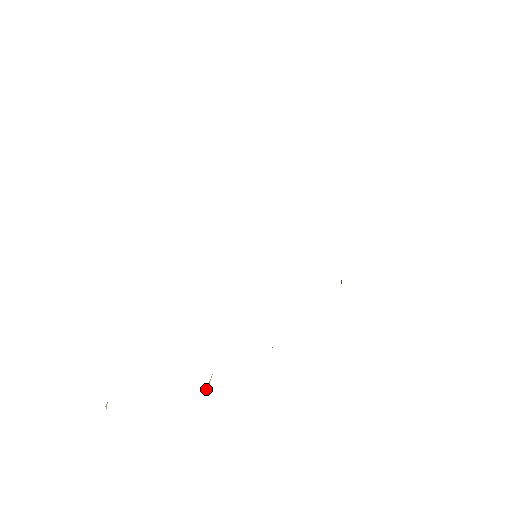
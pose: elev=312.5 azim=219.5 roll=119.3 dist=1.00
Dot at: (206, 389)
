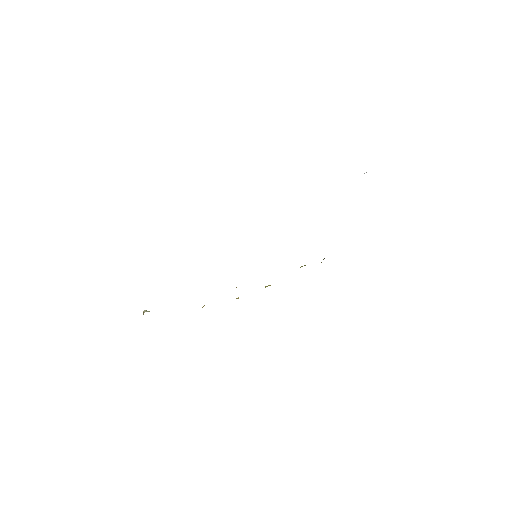
Dot at: occluded
